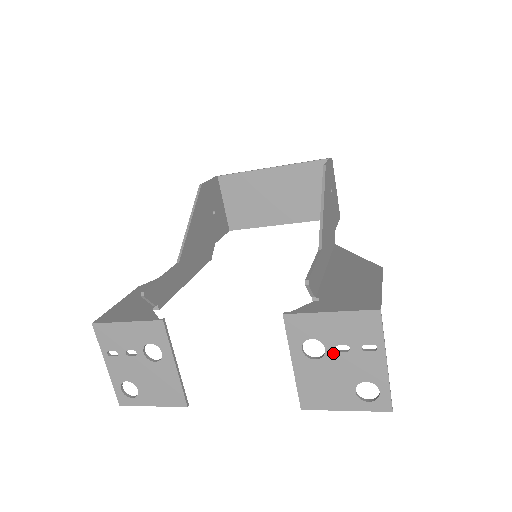
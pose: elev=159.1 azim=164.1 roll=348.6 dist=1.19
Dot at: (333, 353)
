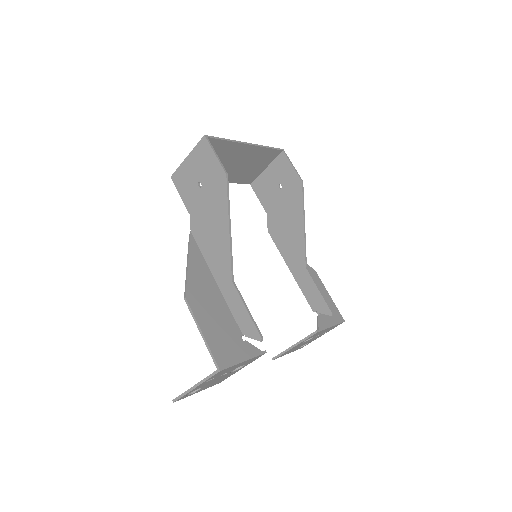
Dot at: occluded
